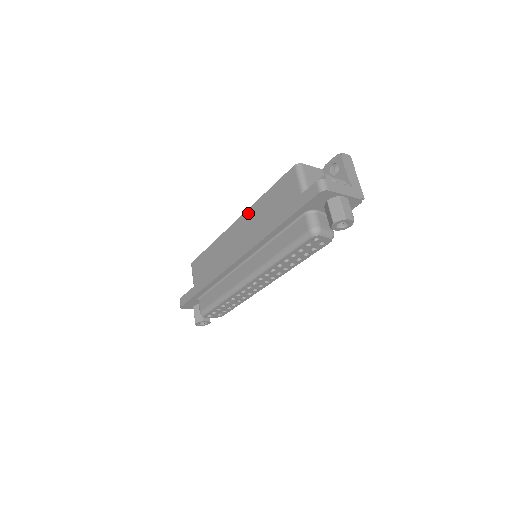
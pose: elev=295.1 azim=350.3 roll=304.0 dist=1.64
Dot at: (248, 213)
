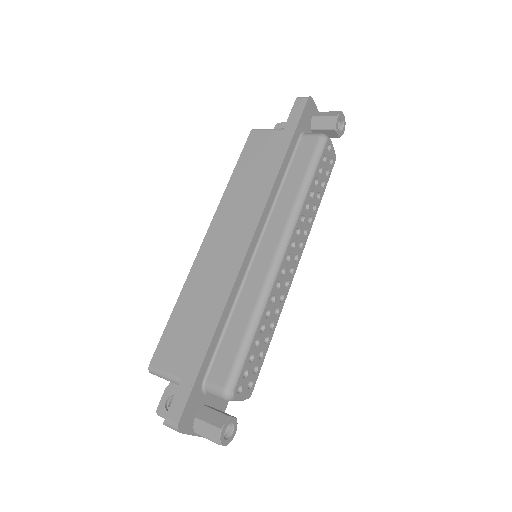
Dot at: (221, 210)
